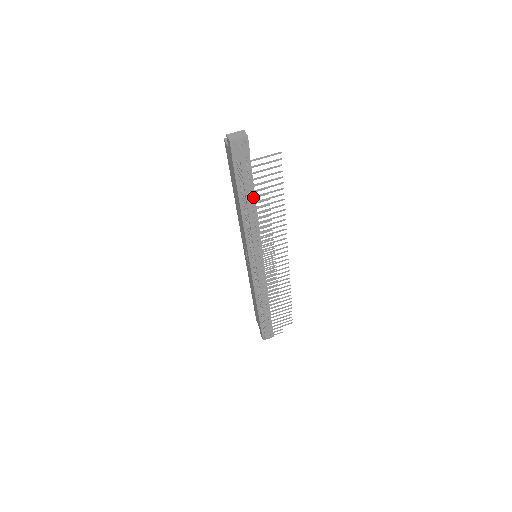
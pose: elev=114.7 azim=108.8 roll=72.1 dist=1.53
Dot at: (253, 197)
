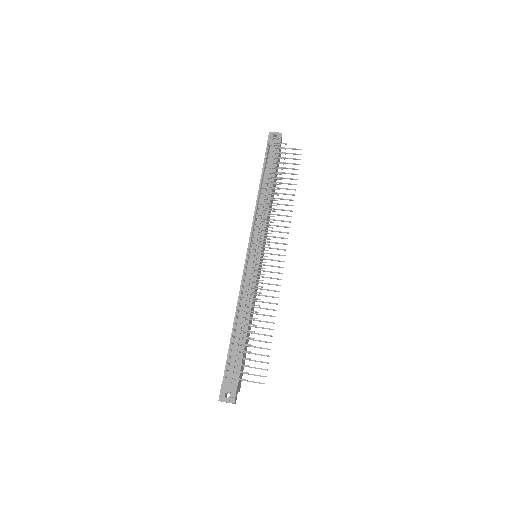
Dot at: (270, 167)
